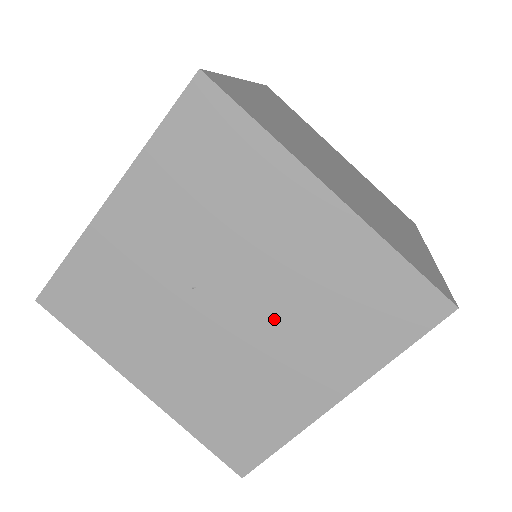
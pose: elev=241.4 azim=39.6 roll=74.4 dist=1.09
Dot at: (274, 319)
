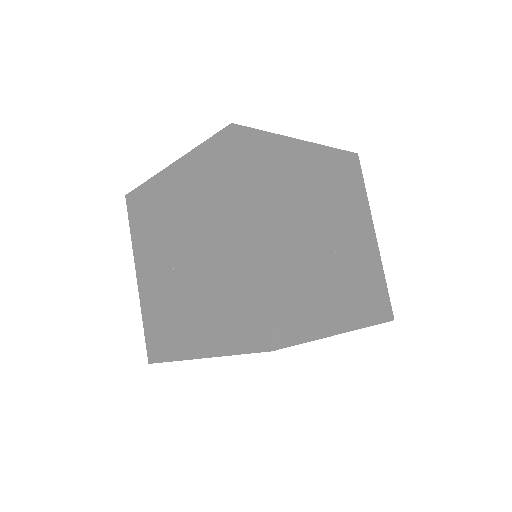
Dot at: (200, 236)
